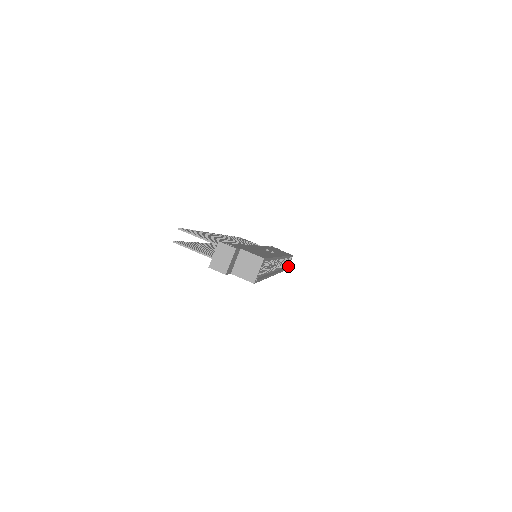
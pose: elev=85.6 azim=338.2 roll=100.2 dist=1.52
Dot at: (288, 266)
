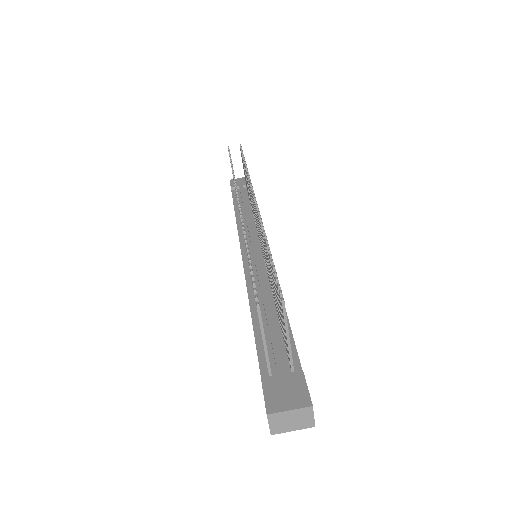
Dot at: occluded
